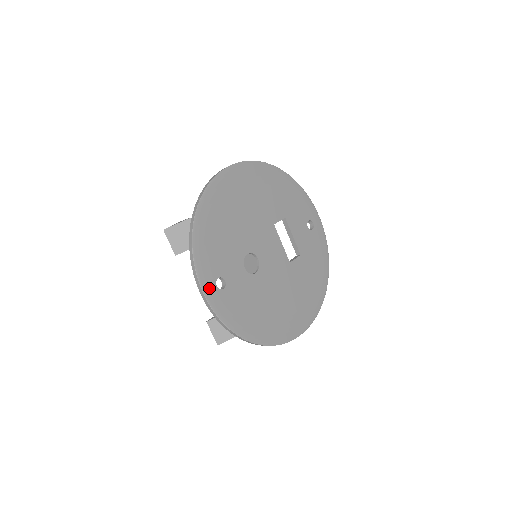
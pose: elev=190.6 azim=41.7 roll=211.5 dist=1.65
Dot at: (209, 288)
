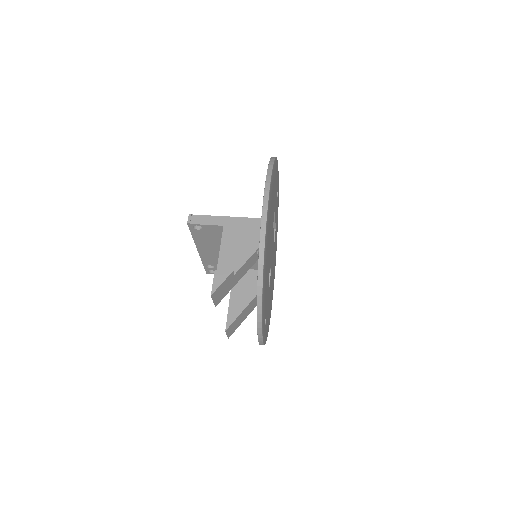
Dot at: (264, 333)
